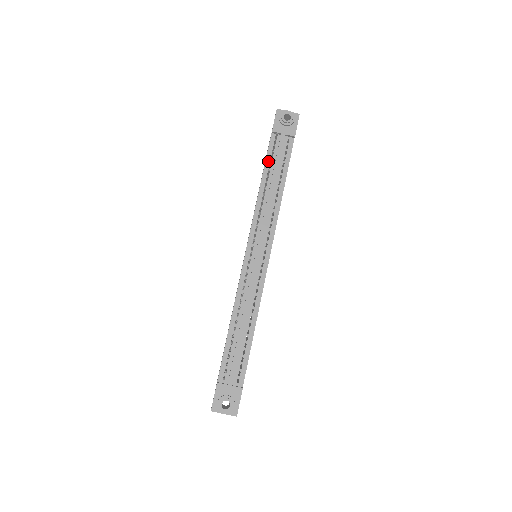
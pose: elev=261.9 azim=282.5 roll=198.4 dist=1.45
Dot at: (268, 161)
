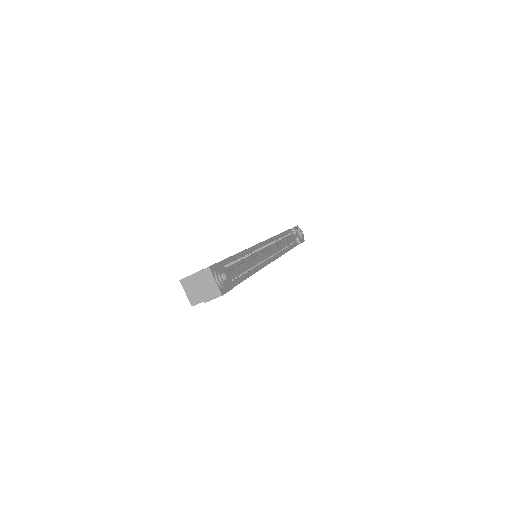
Dot at: (286, 233)
